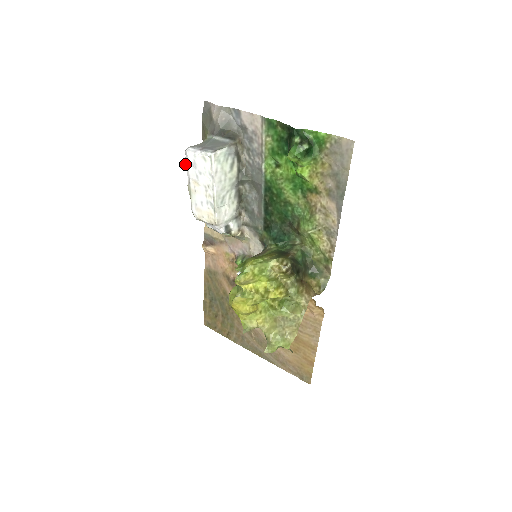
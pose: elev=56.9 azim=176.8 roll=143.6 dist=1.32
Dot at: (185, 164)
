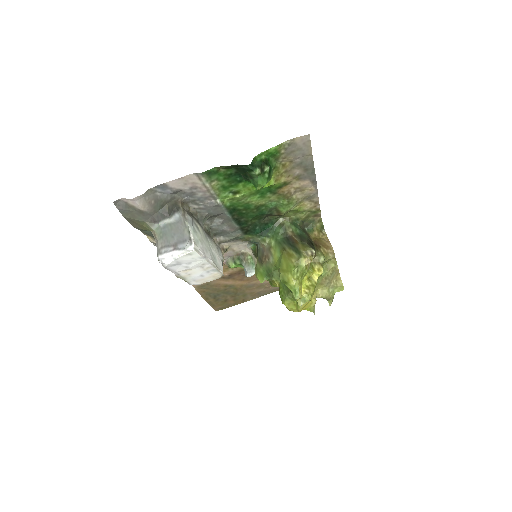
Dot at: occluded
